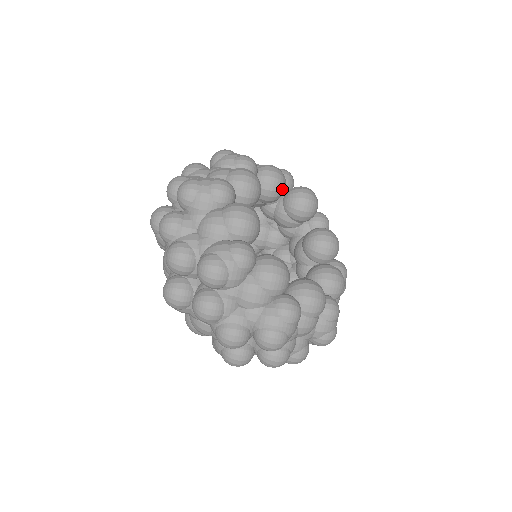
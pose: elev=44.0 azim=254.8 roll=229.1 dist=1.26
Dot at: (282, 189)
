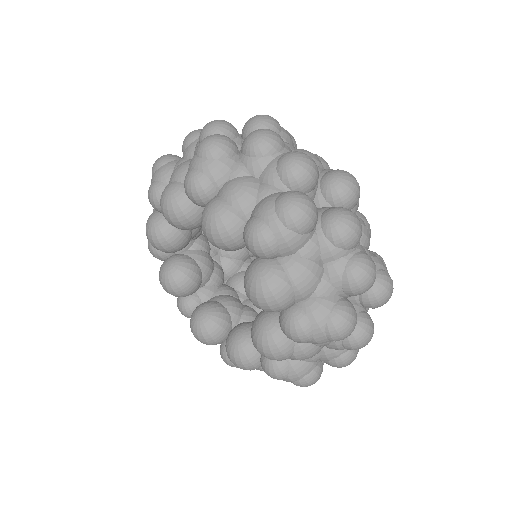
Dot at: occluded
